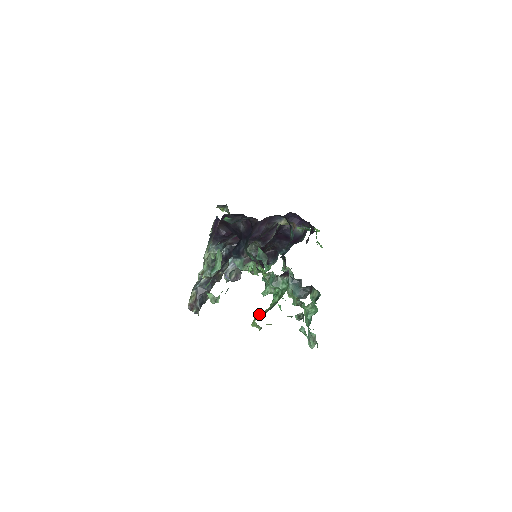
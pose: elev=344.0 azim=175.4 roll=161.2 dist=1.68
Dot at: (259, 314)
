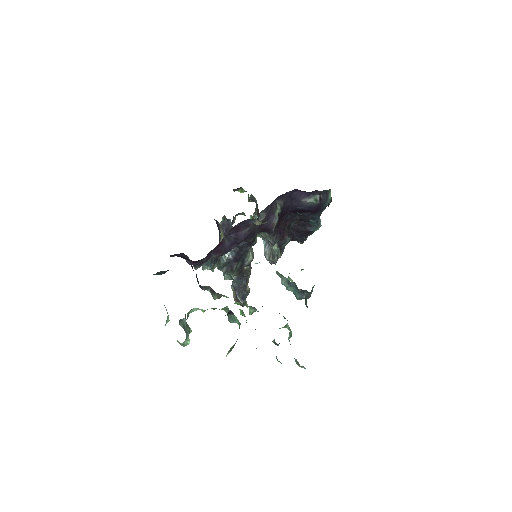
Dot at: occluded
